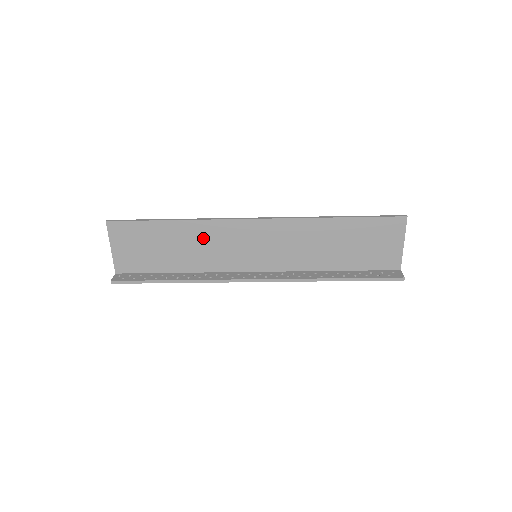
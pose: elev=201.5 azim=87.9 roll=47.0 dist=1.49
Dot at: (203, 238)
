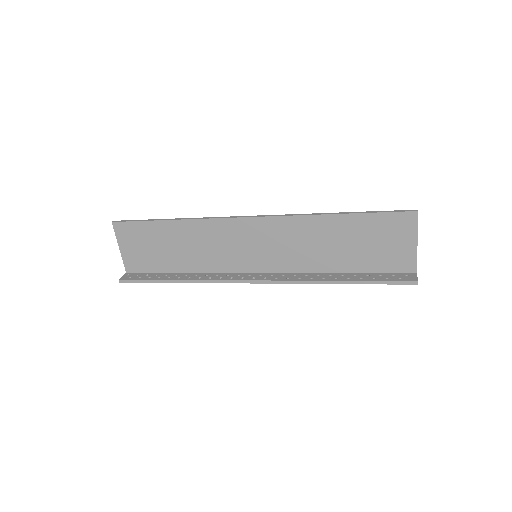
Dot at: (201, 238)
